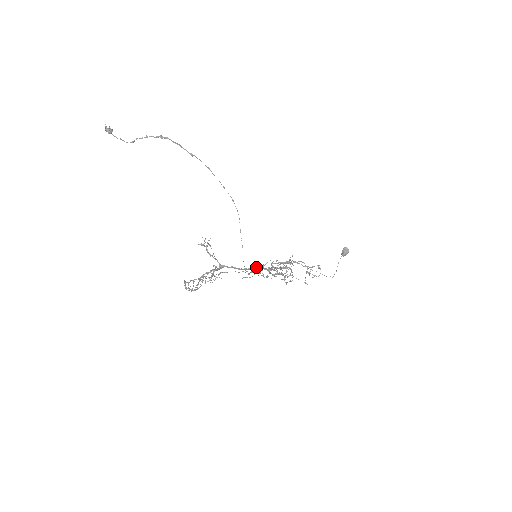
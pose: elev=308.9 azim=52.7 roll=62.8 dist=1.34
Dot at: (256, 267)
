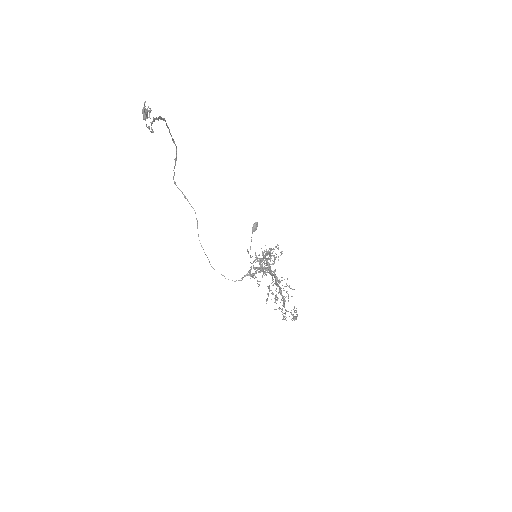
Dot at: (267, 268)
